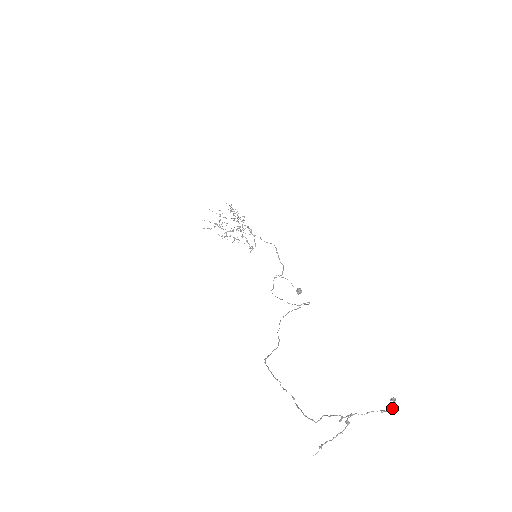
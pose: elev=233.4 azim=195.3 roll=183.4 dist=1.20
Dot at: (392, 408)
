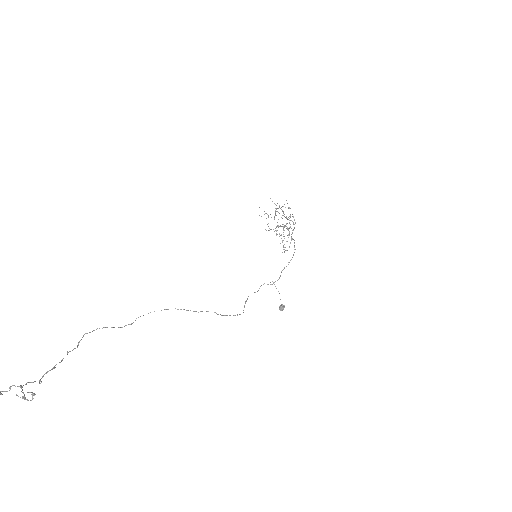
Dot at: (30, 400)
